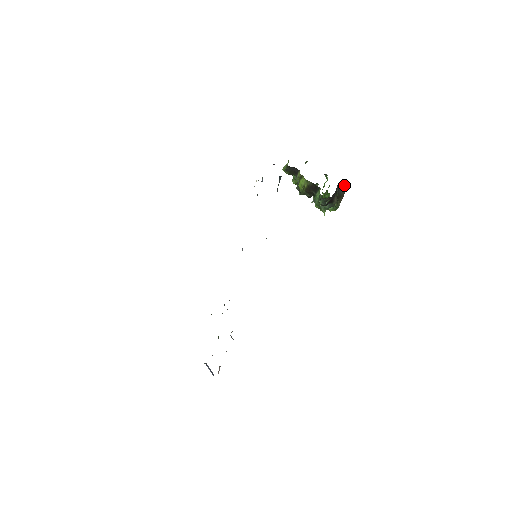
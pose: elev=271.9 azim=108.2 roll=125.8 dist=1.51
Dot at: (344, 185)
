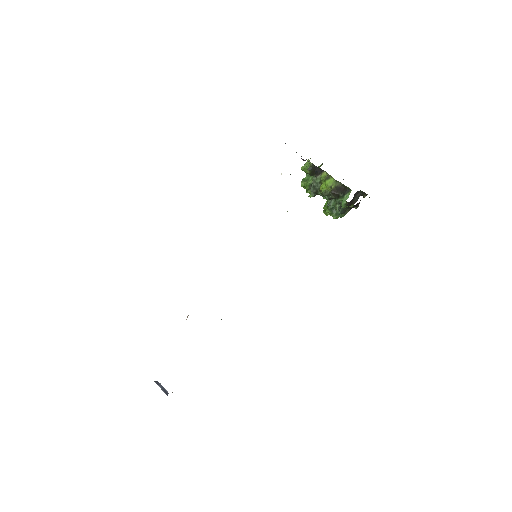
Dot at: (359, 193)
